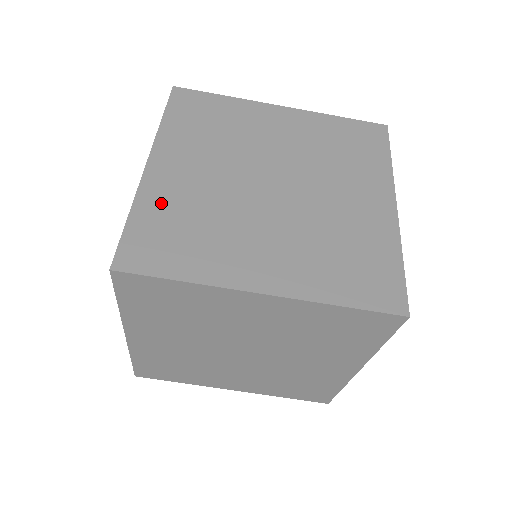
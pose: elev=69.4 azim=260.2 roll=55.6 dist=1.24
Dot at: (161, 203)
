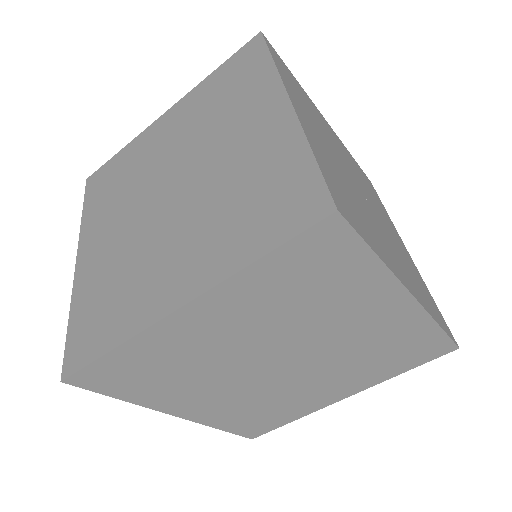
Dot at: (89, 288)
